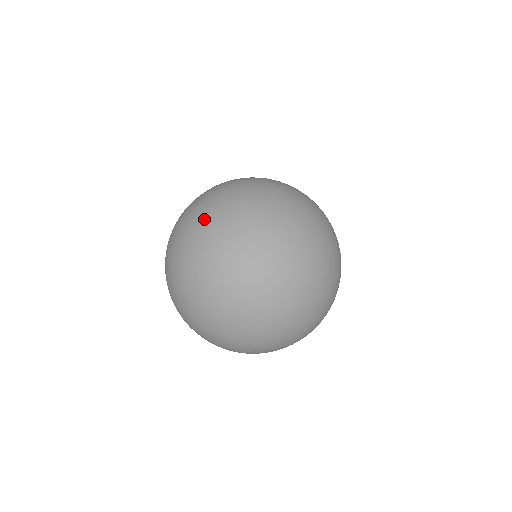
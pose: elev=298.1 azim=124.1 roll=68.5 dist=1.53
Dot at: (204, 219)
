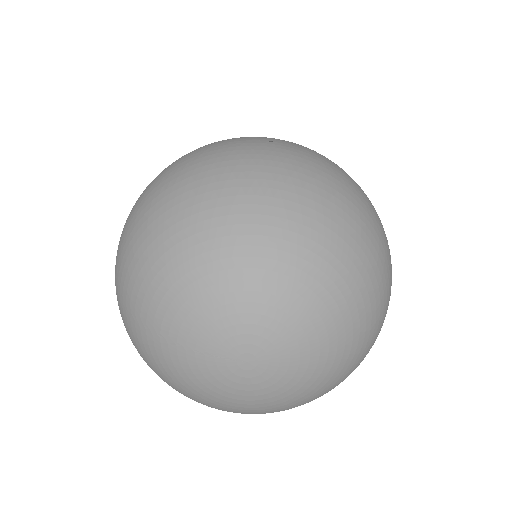
Dot at: occluded
